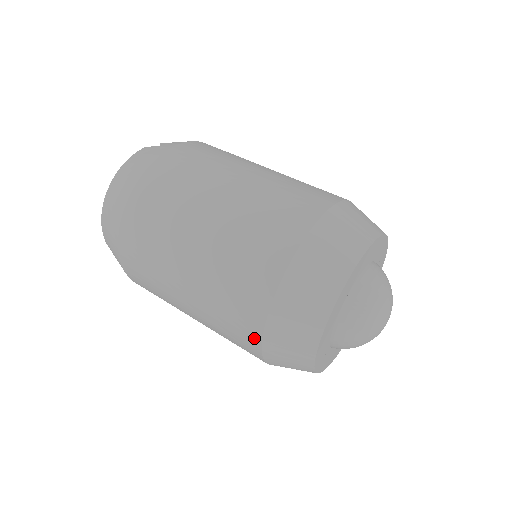
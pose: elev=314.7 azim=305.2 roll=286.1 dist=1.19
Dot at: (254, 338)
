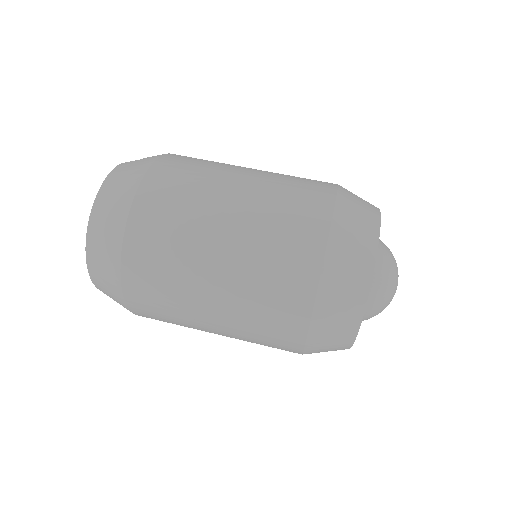
Dot at: (301, 318)
